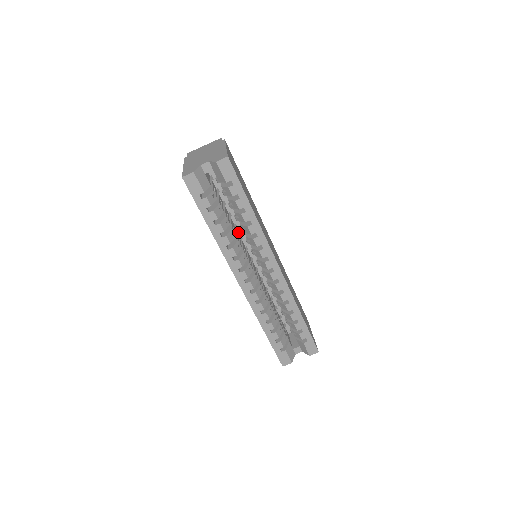
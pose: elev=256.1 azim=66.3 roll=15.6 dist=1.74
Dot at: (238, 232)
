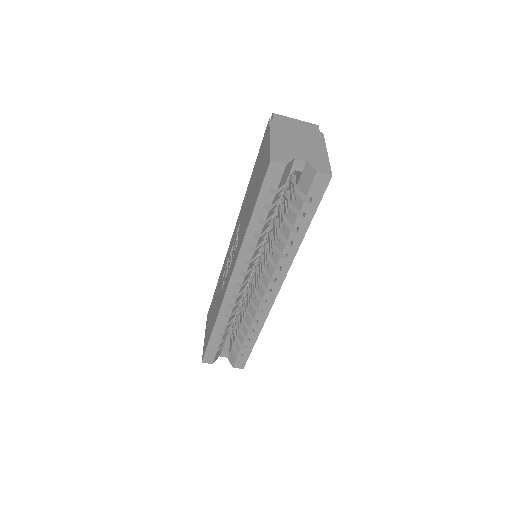
Dot at: occluded
